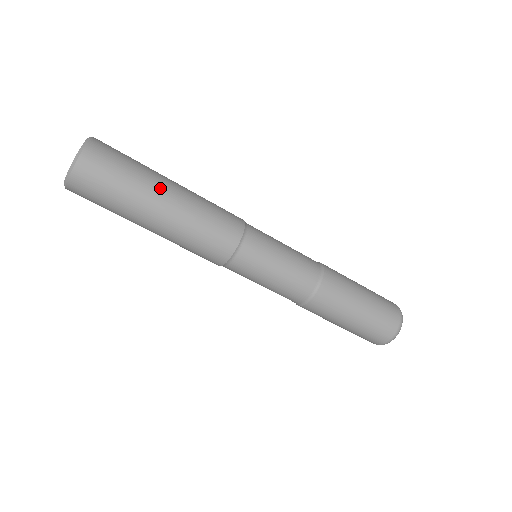
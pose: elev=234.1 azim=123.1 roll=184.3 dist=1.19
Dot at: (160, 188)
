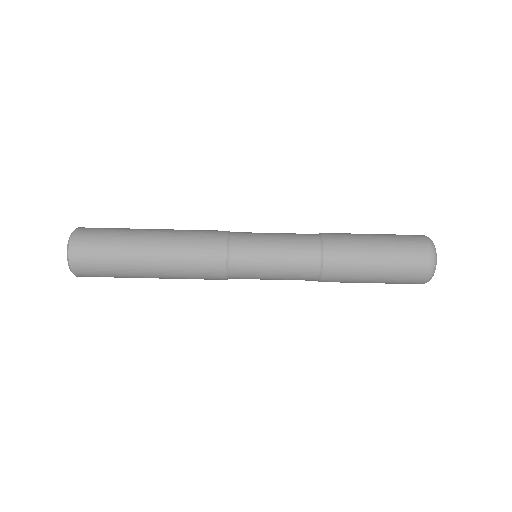
Dot at: (139, 244)
